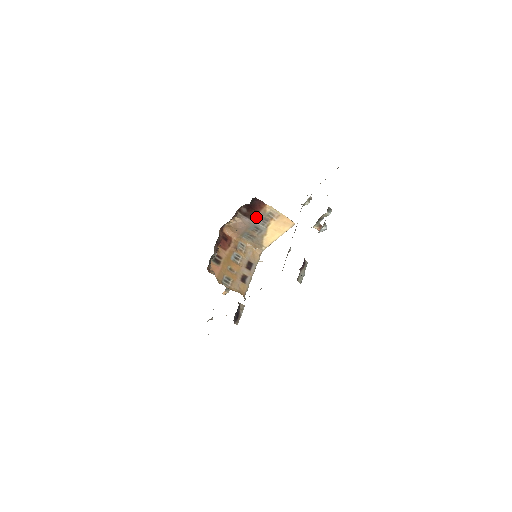
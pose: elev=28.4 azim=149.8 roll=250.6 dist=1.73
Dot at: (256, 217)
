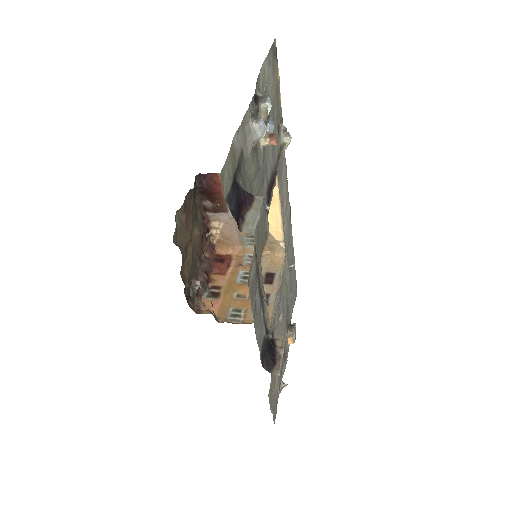
Dot at: occluded
